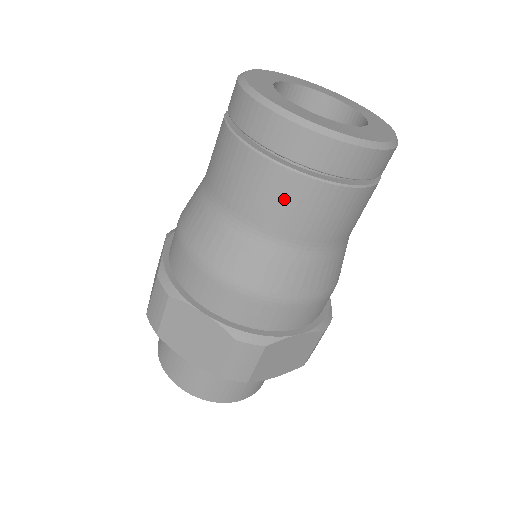
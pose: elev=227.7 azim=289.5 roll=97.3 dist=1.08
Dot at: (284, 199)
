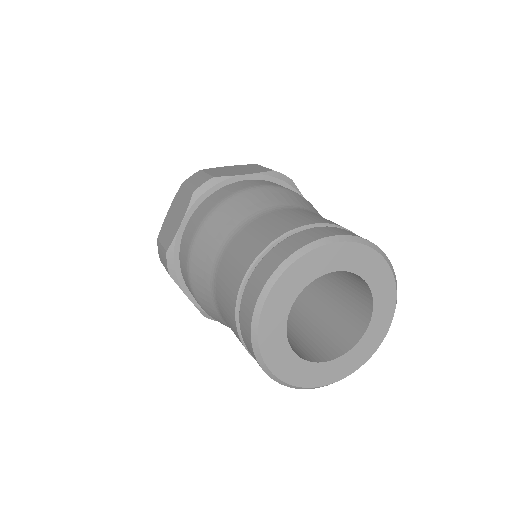
Dot at: occluded
